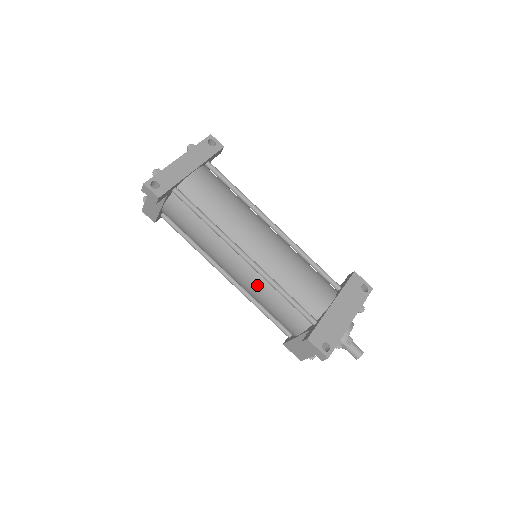
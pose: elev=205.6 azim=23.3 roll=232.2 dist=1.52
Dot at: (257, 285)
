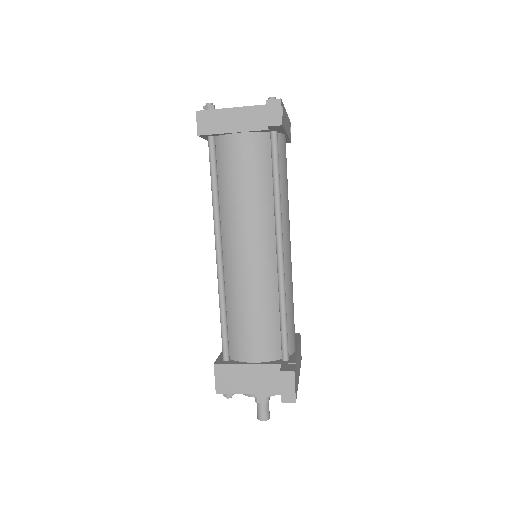
Dot at: (263, 284)
